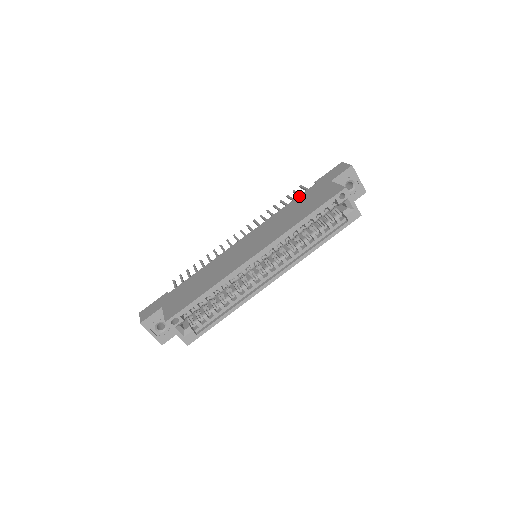
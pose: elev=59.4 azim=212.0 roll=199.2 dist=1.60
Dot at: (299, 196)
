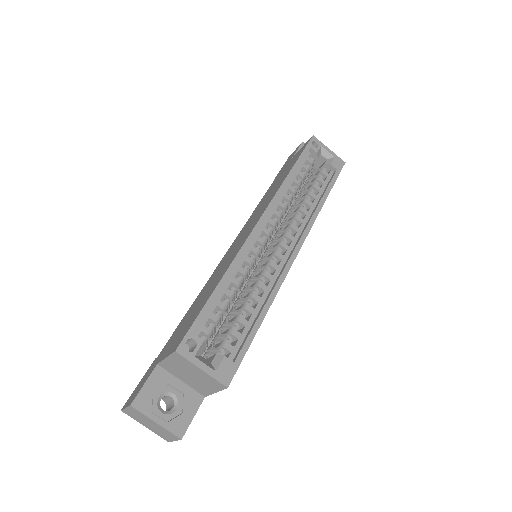
Dot at: (267, 191)
